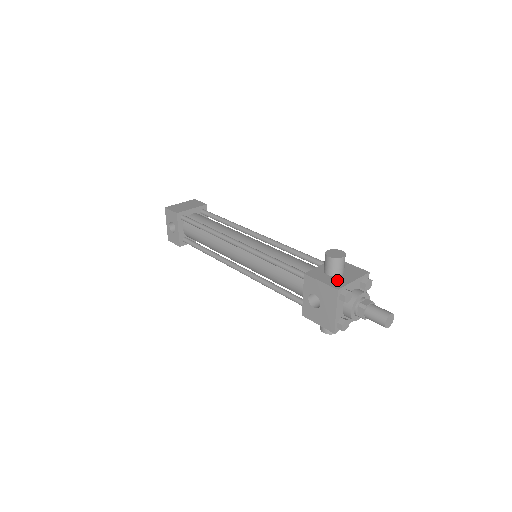
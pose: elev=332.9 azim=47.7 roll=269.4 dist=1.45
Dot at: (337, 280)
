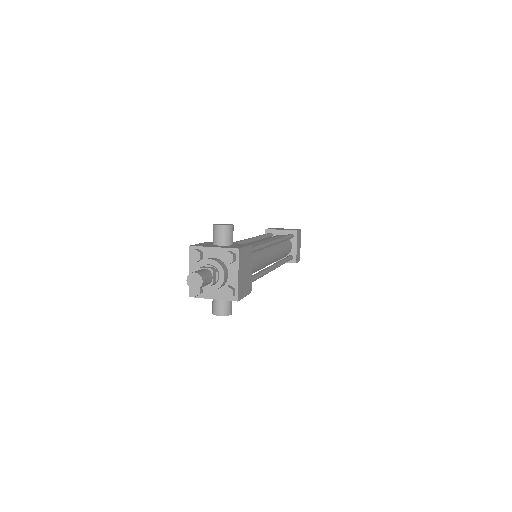
Dot at: (207, 245)
